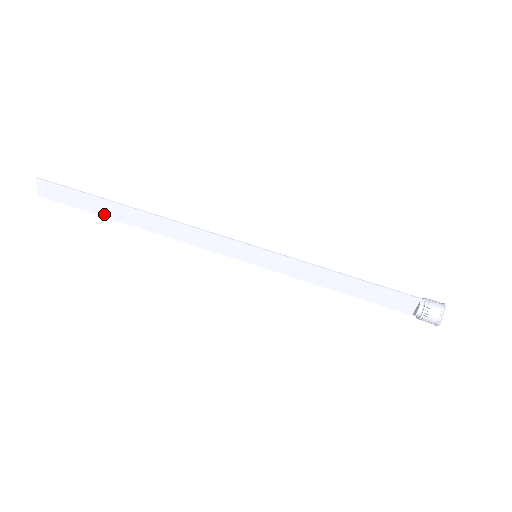
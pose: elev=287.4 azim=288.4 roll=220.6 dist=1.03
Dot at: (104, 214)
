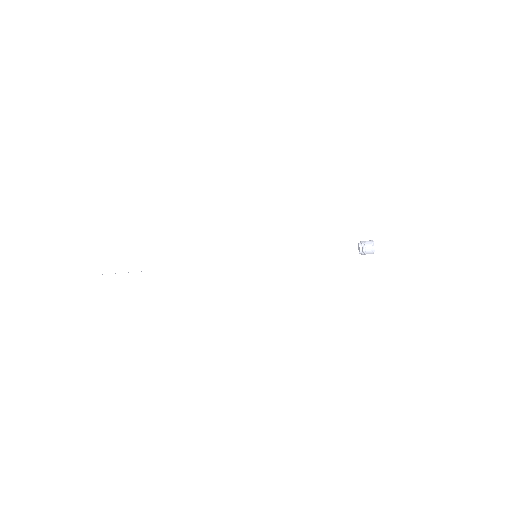
Dot at: (151, 268)
